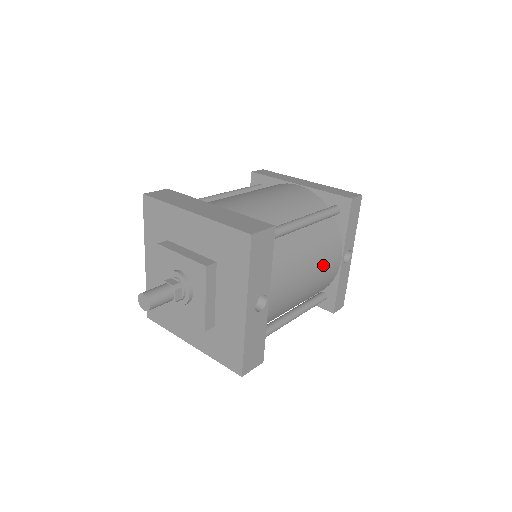
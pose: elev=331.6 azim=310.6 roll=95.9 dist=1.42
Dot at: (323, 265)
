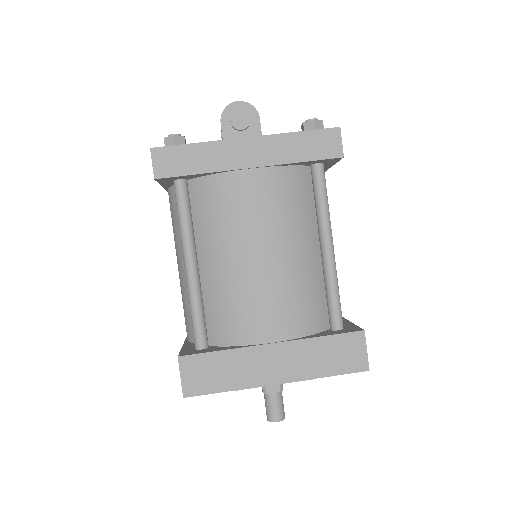
Dot at: occluded
